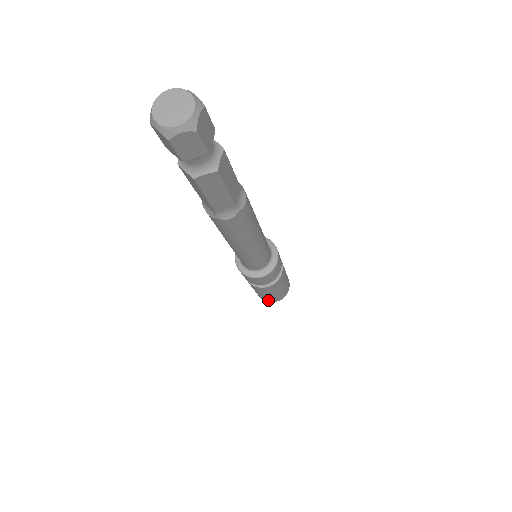
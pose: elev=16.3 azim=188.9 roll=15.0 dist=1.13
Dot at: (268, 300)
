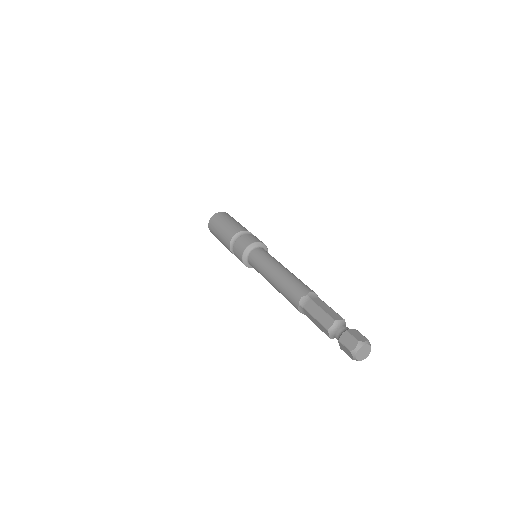
Dot at: occluded
